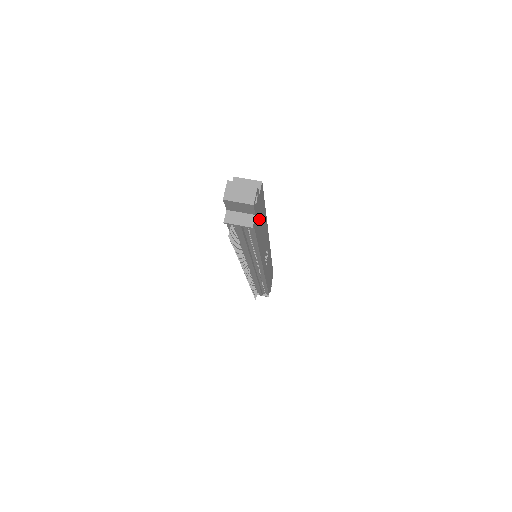
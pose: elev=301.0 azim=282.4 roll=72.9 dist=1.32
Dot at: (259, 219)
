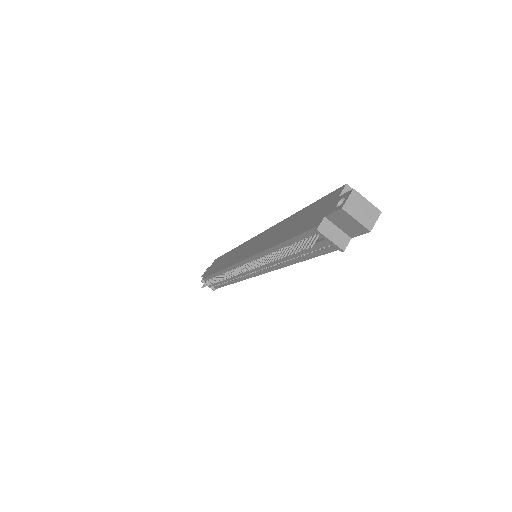
Dot at: occluded
